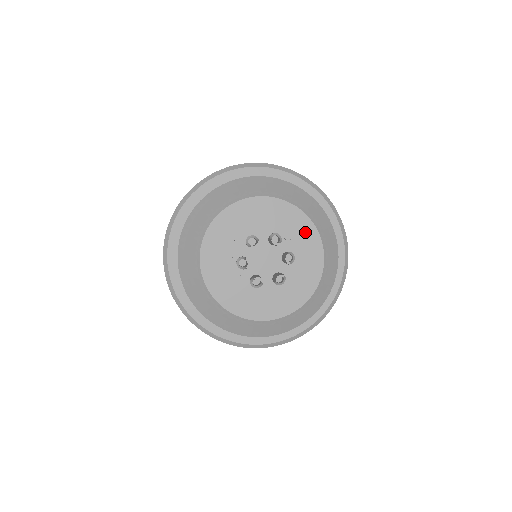
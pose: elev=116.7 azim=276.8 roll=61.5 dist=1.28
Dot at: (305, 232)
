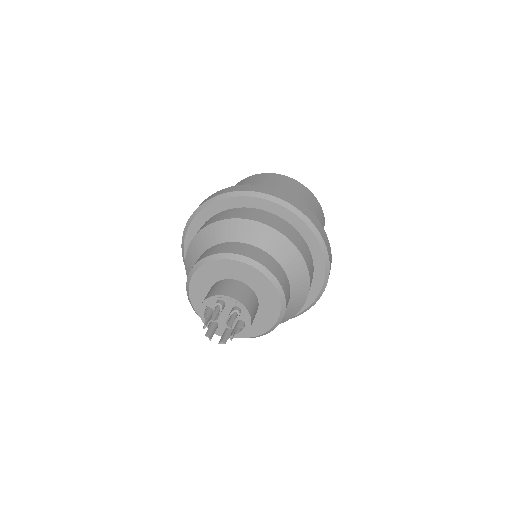
Dot at: (271, 301)
